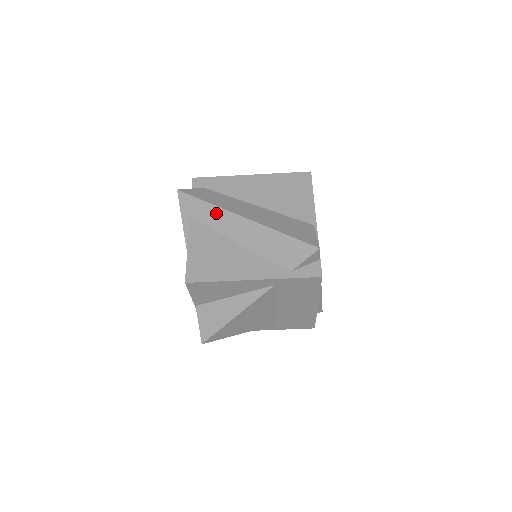
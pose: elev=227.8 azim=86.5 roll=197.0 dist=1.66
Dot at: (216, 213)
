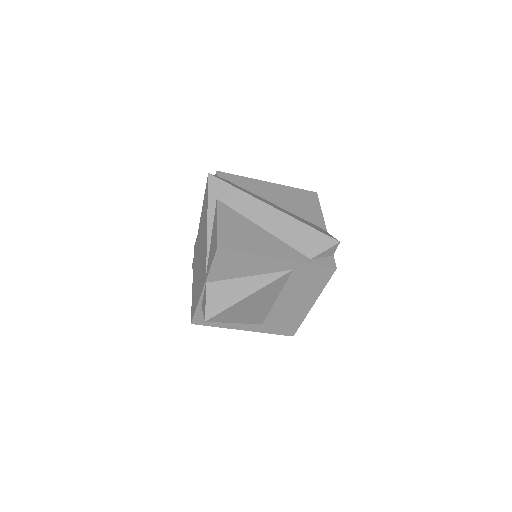
Dot at: (245, 199)
